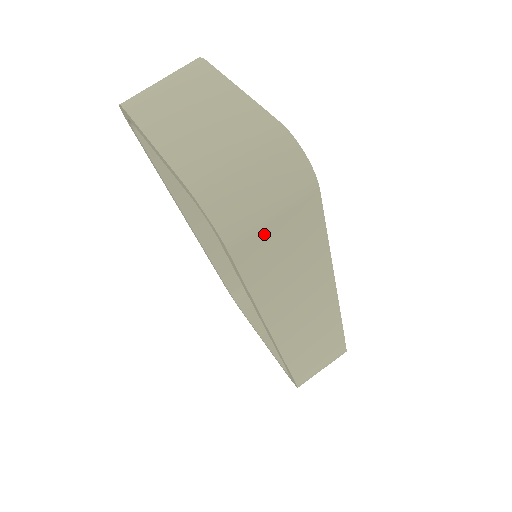
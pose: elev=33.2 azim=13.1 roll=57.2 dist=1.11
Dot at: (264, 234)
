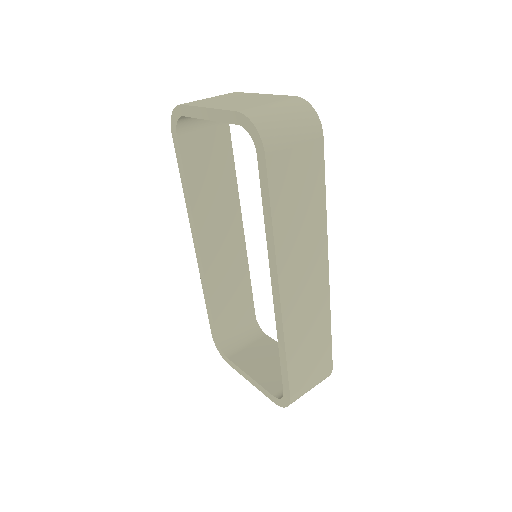
Dot at: (288, 156)
